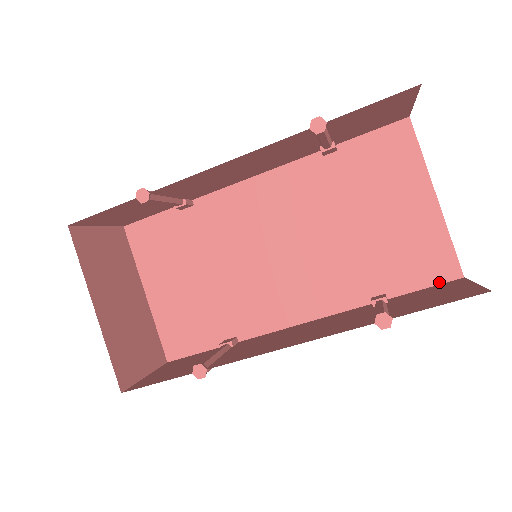
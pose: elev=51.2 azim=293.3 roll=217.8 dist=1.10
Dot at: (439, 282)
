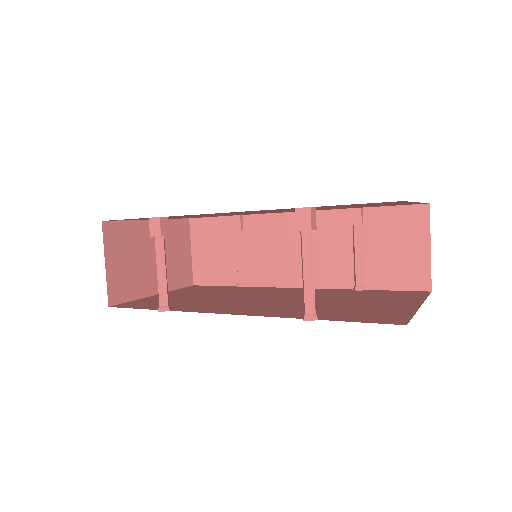
Dot at: (408, 205)
